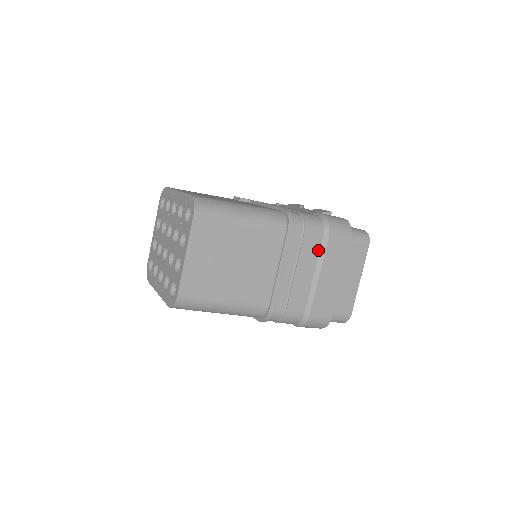
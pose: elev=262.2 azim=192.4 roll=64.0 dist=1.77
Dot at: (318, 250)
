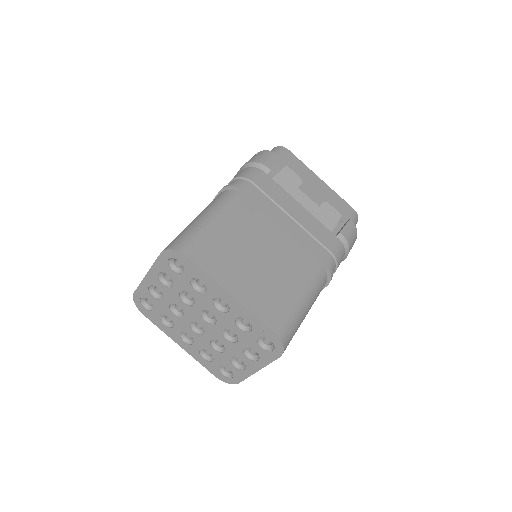
Dot at: occluded
